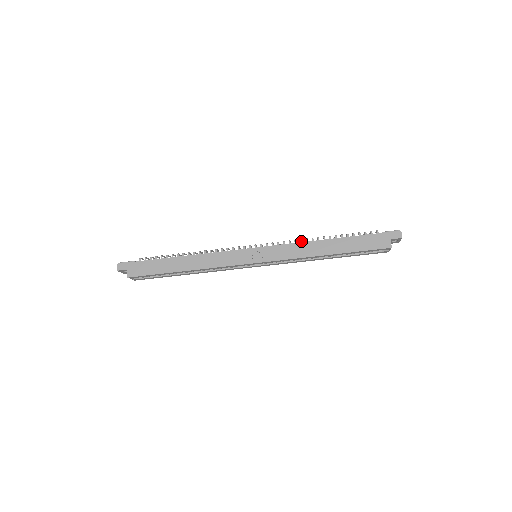
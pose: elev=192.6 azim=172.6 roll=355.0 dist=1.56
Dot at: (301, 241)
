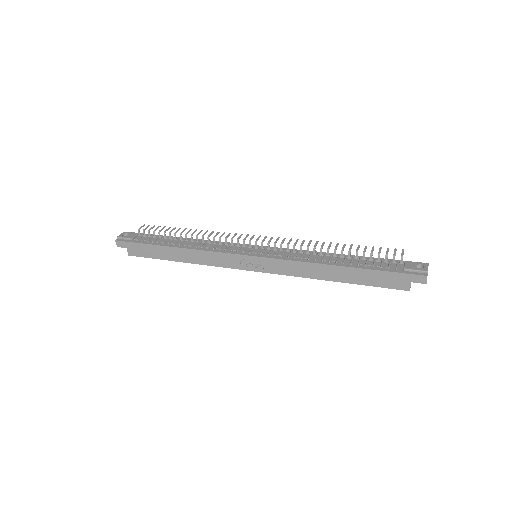
Dot at: (307, 250)
